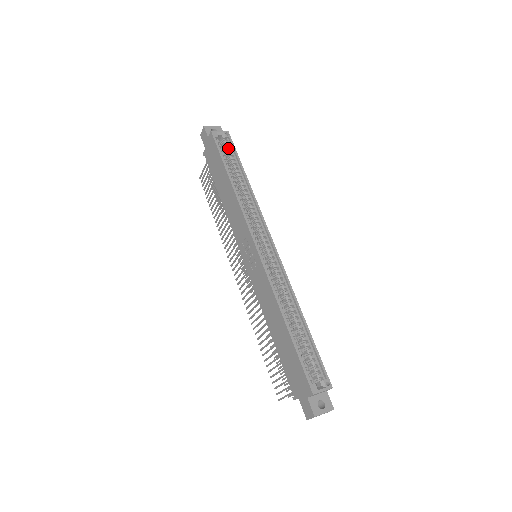
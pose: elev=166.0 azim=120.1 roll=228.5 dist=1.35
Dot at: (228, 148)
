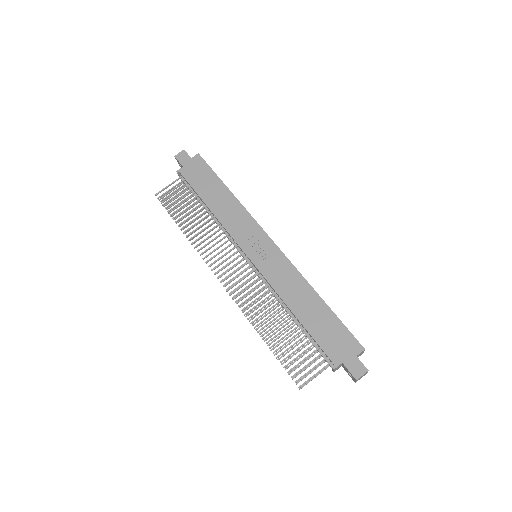
Dot at: occluded
